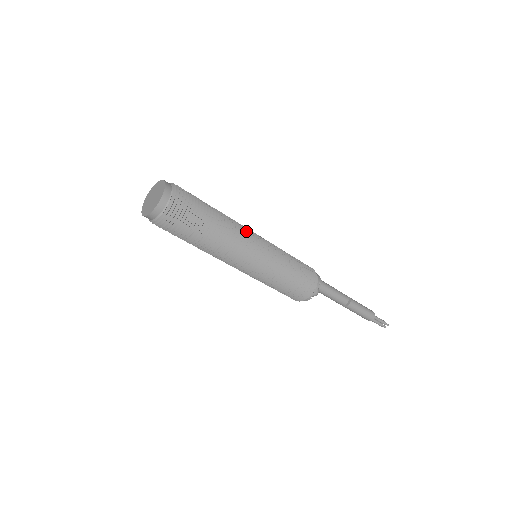
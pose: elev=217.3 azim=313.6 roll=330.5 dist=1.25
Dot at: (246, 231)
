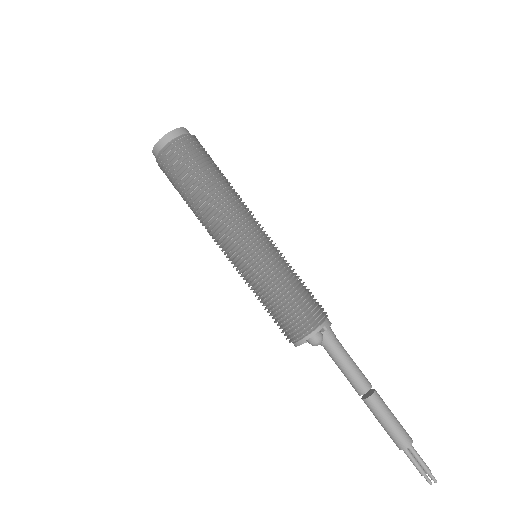
Dot at: occluded
